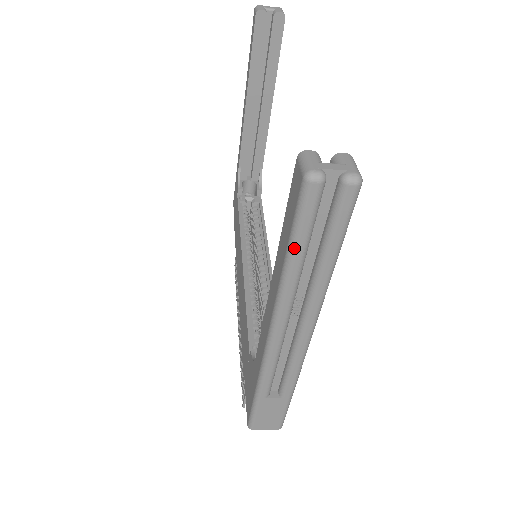
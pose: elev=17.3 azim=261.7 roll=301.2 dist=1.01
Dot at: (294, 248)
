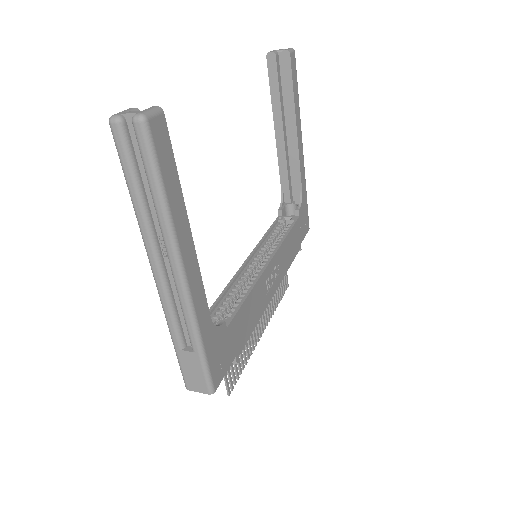
Dot at: (127, 184)
